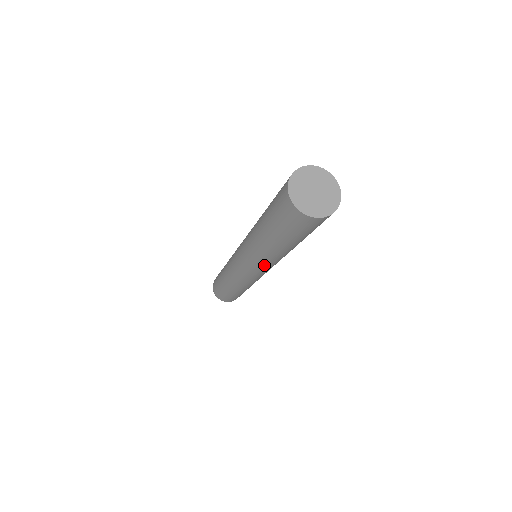
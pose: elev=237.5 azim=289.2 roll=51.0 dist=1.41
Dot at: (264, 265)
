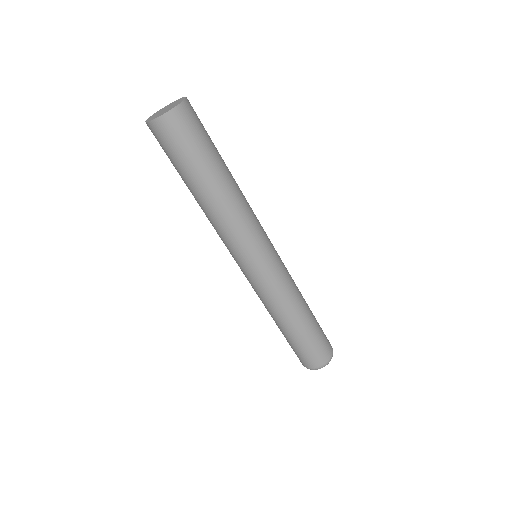
Dot at: (240, 237)
